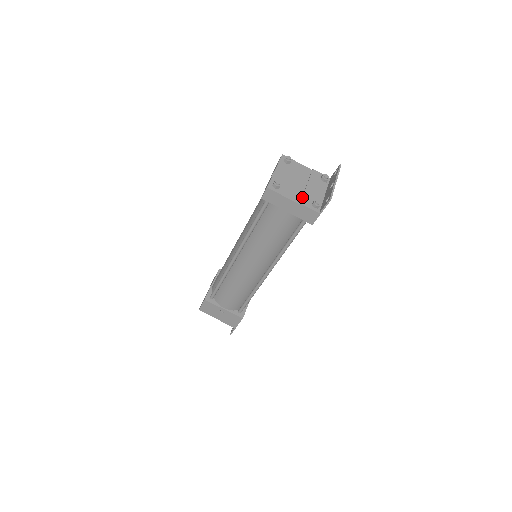
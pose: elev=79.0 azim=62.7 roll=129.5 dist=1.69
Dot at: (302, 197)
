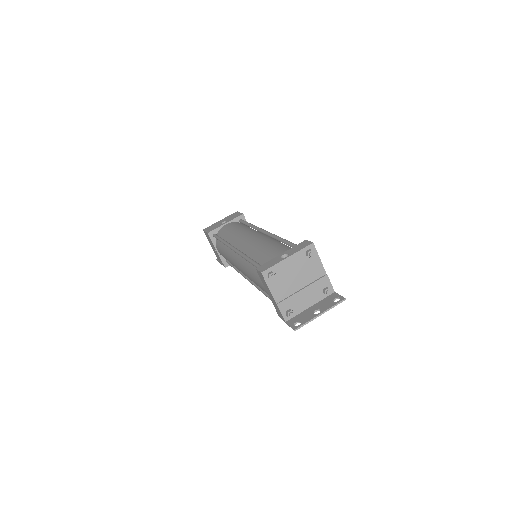
Dot at: (285, 299)
